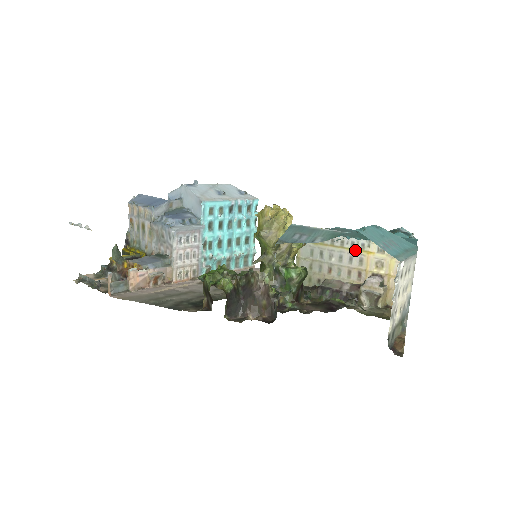
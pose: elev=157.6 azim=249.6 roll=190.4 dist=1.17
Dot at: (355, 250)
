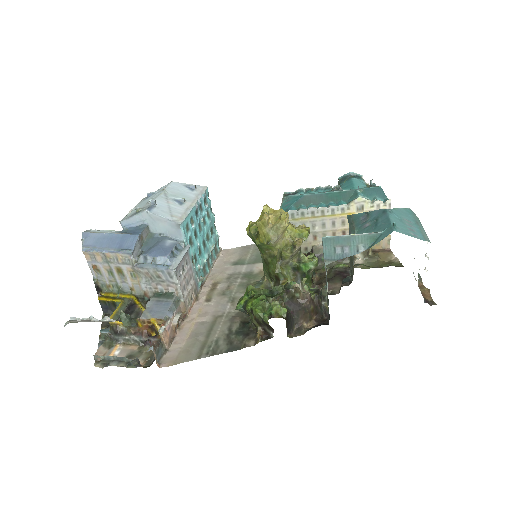
Dot at: (336, 215)
